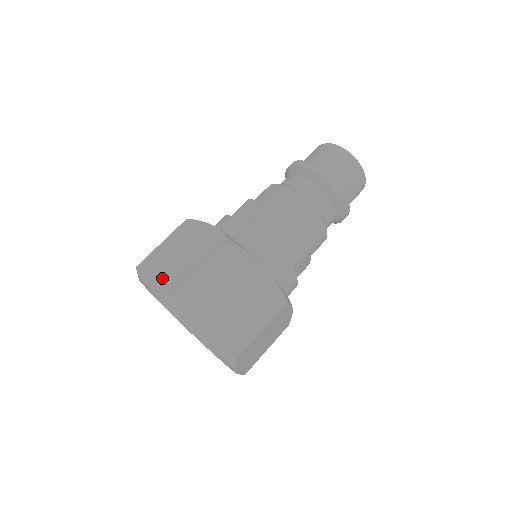
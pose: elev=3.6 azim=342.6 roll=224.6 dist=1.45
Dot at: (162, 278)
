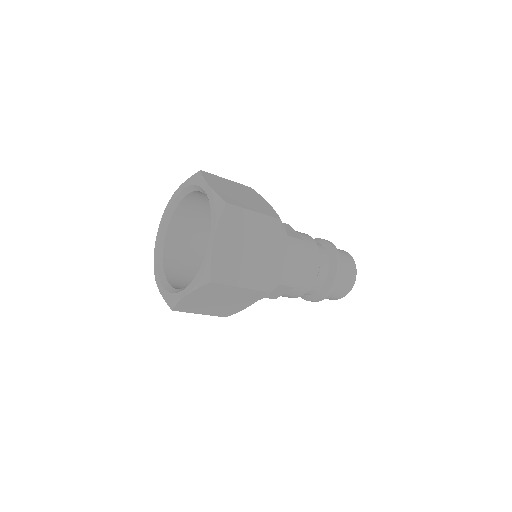
Dot at: (221, 190)
